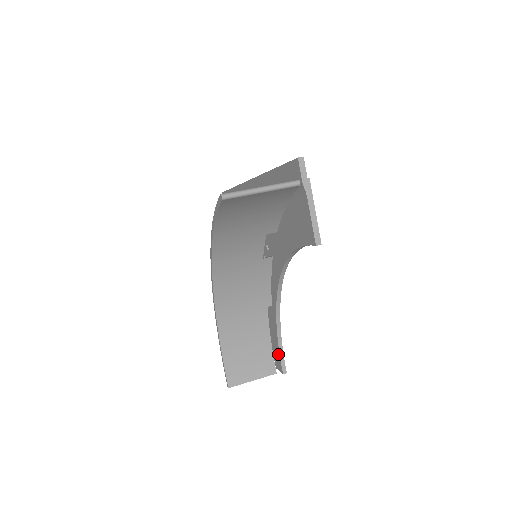
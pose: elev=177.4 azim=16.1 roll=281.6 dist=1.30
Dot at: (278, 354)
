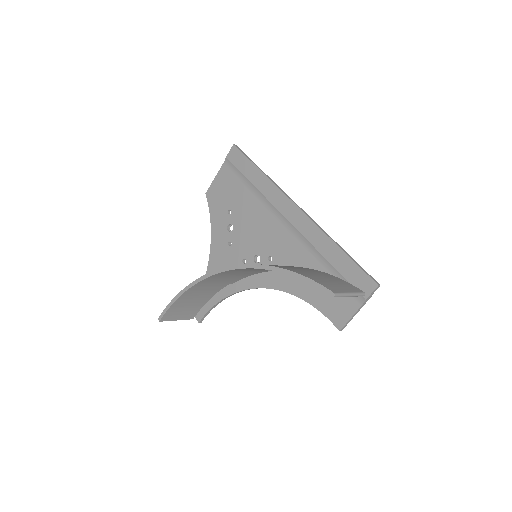
Dot at: (206, 310)
